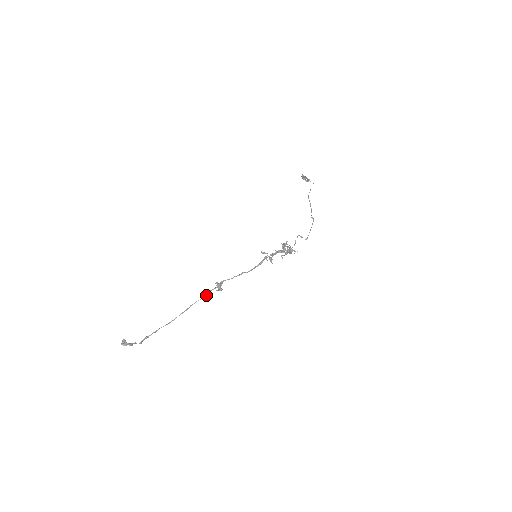
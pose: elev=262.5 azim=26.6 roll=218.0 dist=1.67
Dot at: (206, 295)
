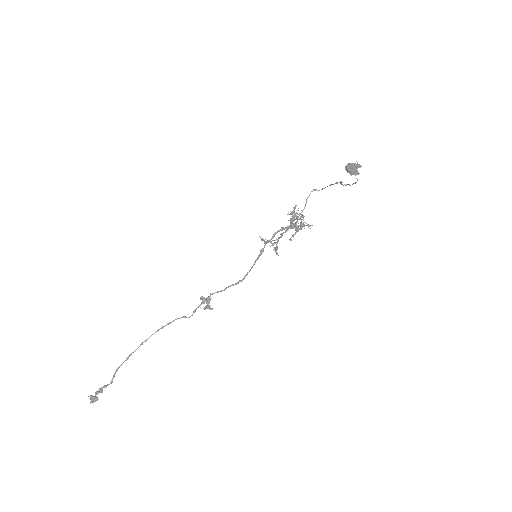
Dot at: (189, 317)
